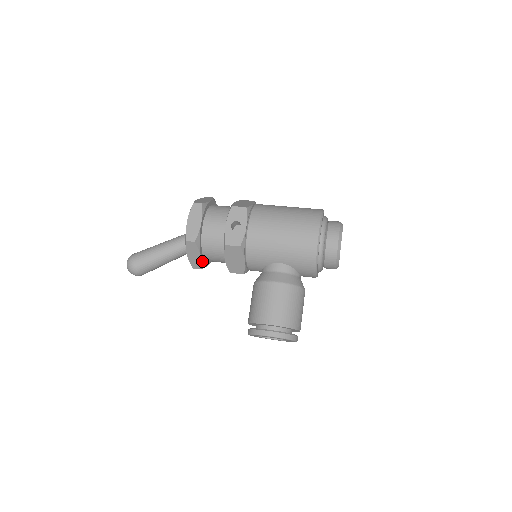
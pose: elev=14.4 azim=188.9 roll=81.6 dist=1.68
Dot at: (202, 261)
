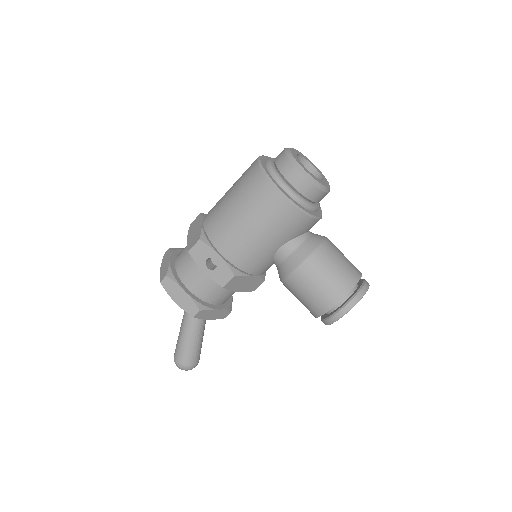
Dot at: (224, 309)
